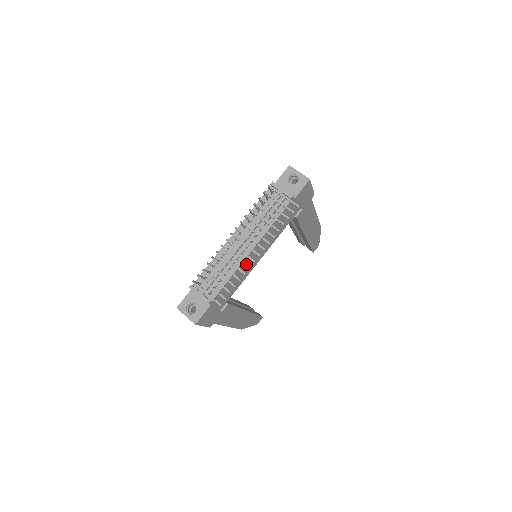
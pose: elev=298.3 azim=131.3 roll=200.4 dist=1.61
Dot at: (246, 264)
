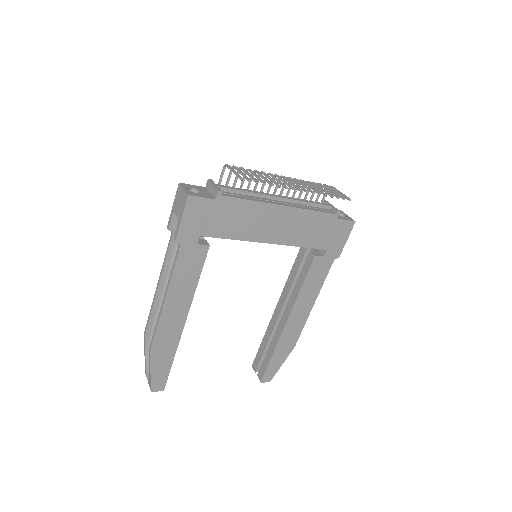
Dot at: (285, 185)
